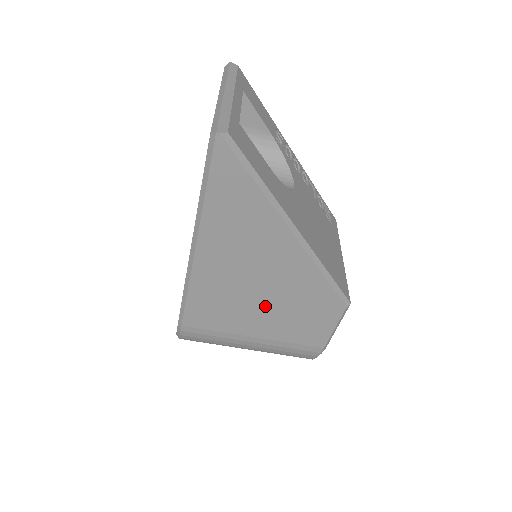
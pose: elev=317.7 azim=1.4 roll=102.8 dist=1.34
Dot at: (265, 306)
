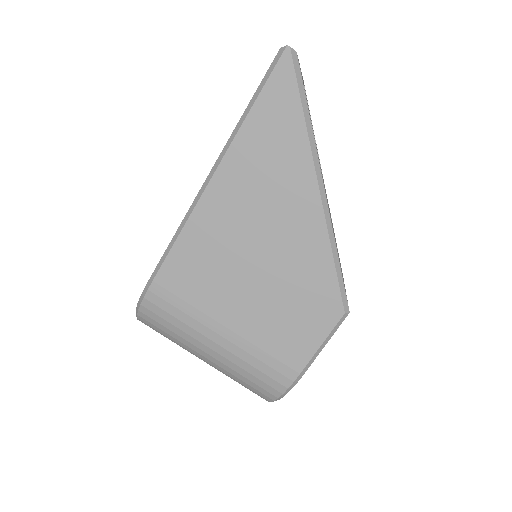
Dot at: (256, 282)
